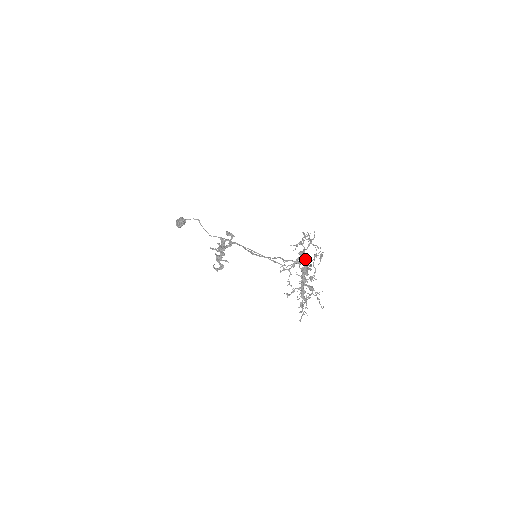
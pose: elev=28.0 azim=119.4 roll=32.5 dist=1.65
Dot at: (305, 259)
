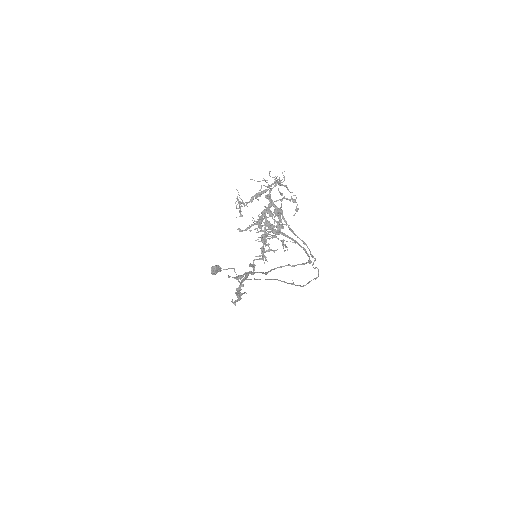
Dot at: (270, 199)
